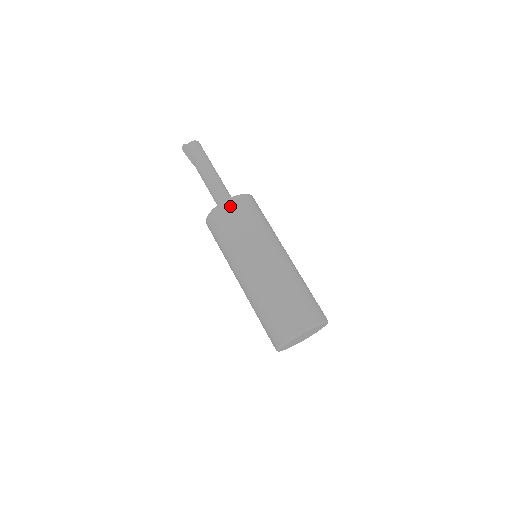
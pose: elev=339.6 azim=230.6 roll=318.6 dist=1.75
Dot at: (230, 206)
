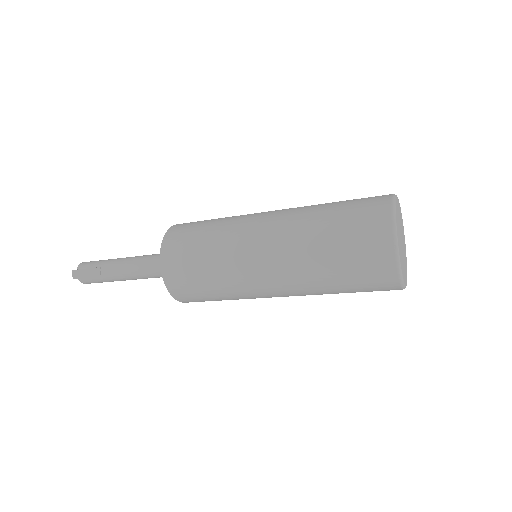
Dot at: (177, 229)
